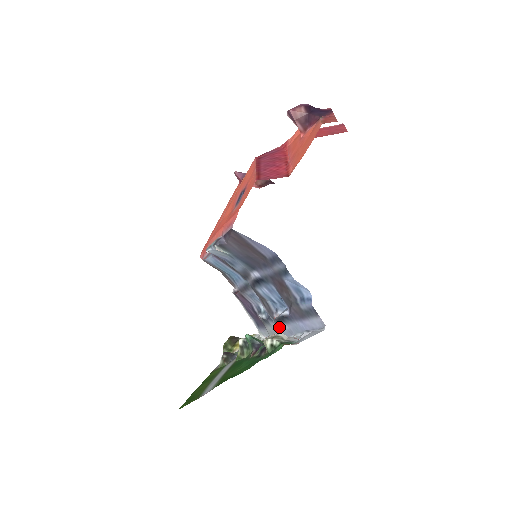
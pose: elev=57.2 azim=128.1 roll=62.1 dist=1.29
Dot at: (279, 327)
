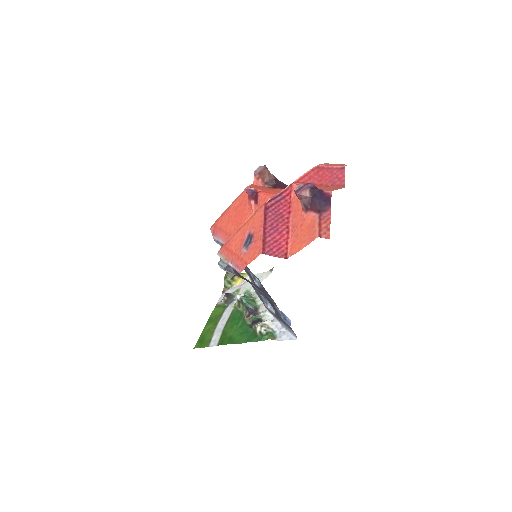
Dot at: (267, 309)
